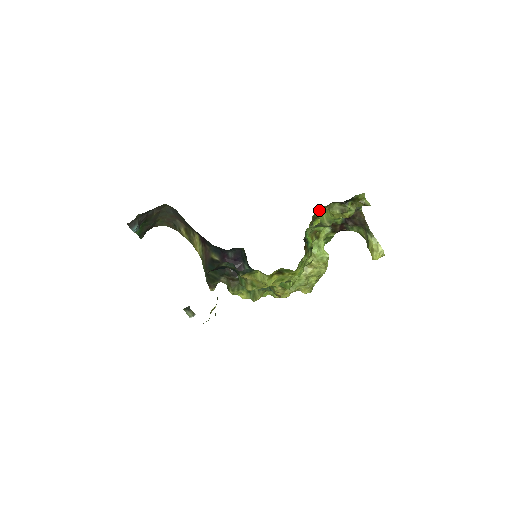
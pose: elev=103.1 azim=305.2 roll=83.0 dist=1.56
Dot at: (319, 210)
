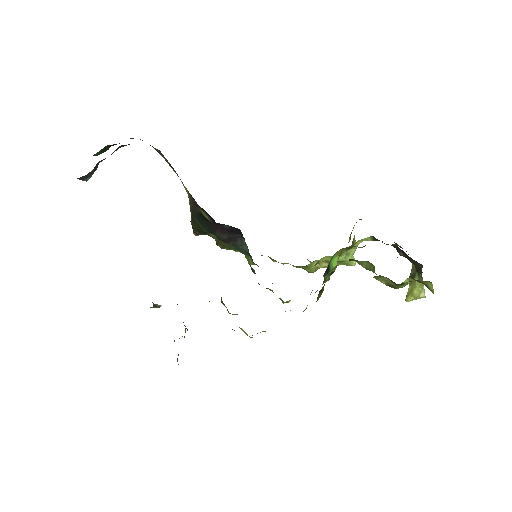
Dot at: occluded
